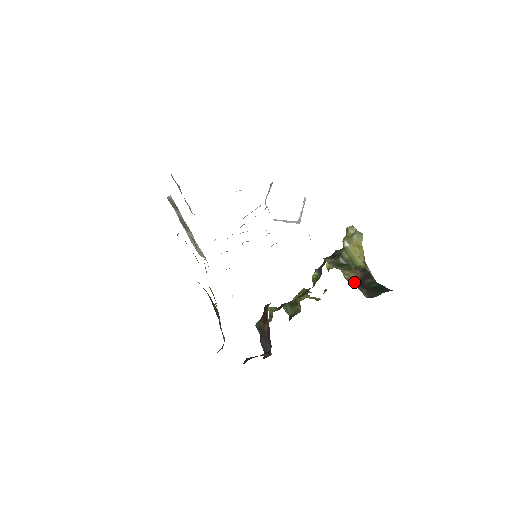
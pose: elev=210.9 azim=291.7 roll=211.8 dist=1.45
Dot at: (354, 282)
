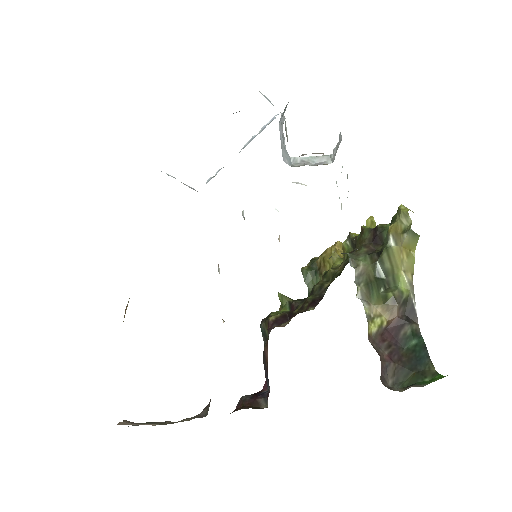
Dot at: (383, 336)
